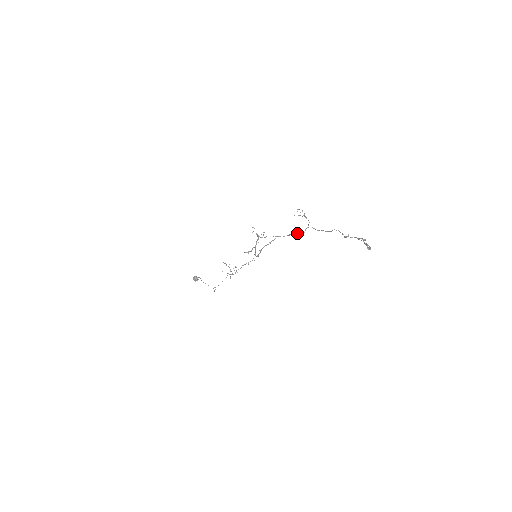
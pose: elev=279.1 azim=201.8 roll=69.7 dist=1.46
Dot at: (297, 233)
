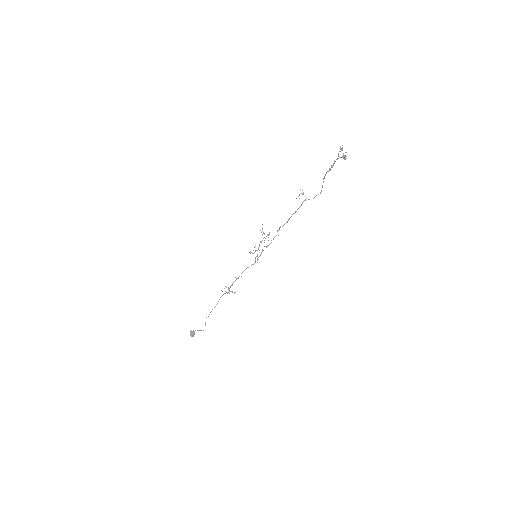
Dot at: (295, 211)
